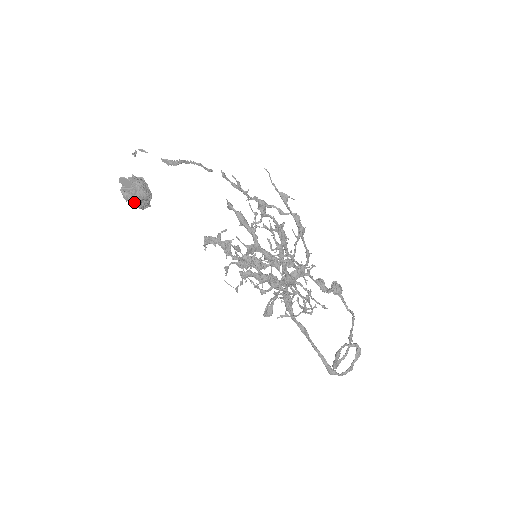
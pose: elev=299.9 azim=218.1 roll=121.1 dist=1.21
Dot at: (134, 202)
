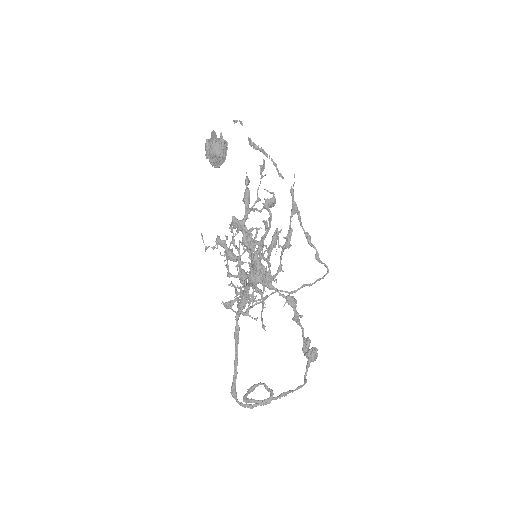
Dot at: (208, 153)
